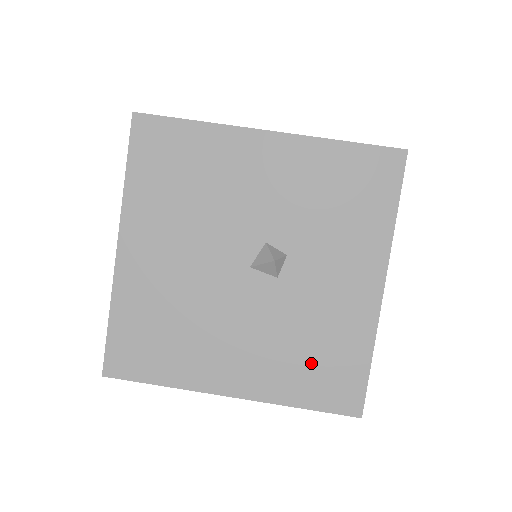
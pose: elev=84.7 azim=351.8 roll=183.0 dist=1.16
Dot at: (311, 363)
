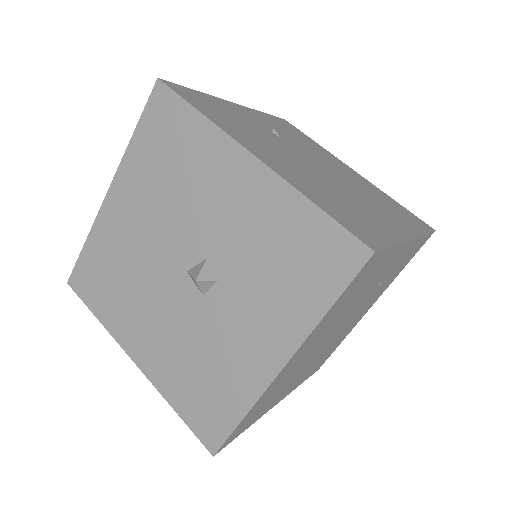
Dot at: (197, 383)
